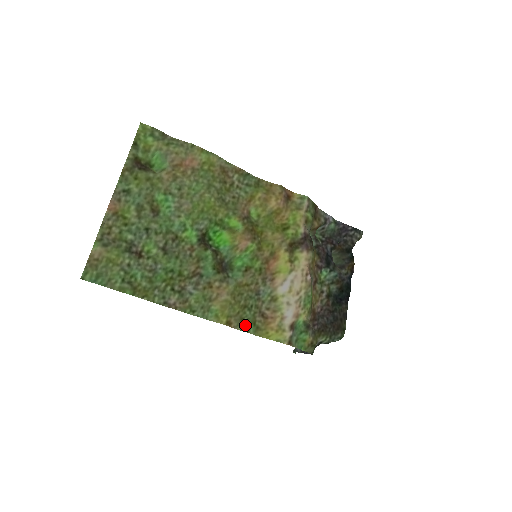
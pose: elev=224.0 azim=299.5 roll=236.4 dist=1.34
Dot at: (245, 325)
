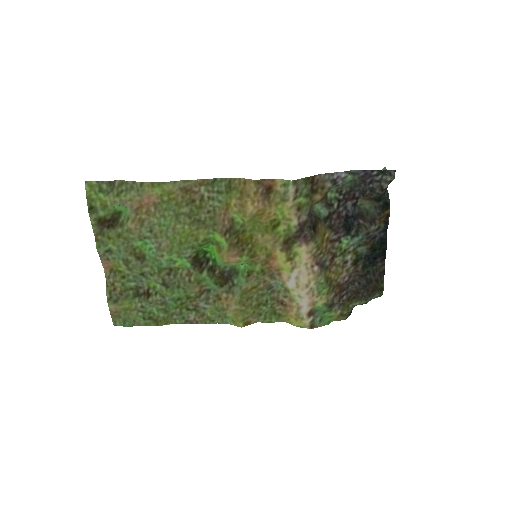
Dot at: (265, 318)
